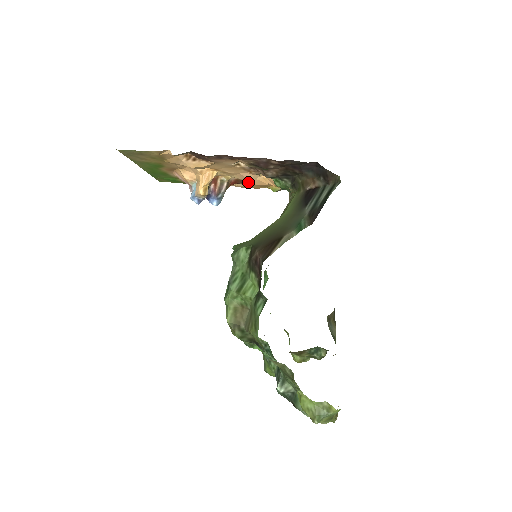
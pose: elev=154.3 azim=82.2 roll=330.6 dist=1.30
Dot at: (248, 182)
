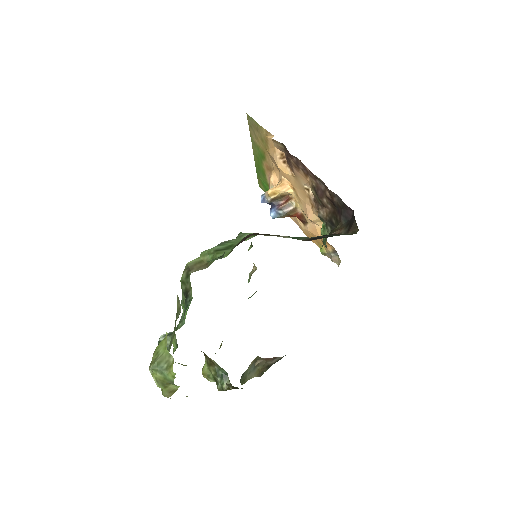
Dot at: (309, 225)
